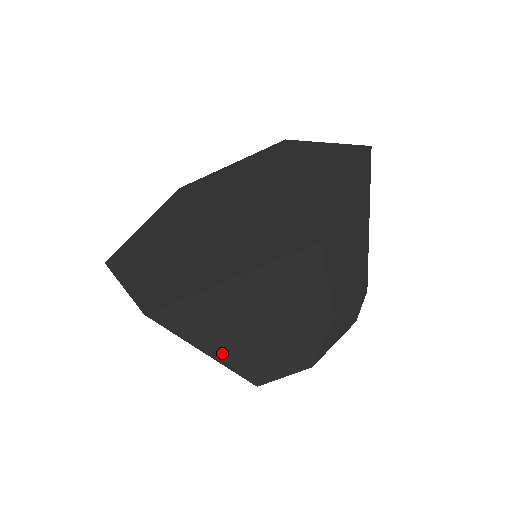
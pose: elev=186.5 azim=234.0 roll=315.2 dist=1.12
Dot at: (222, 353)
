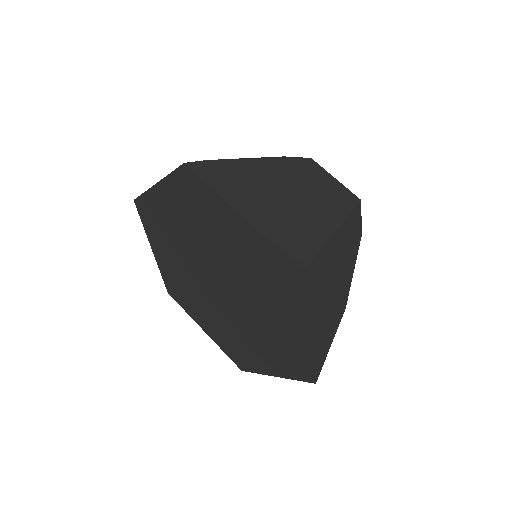
Dot at: occluded
